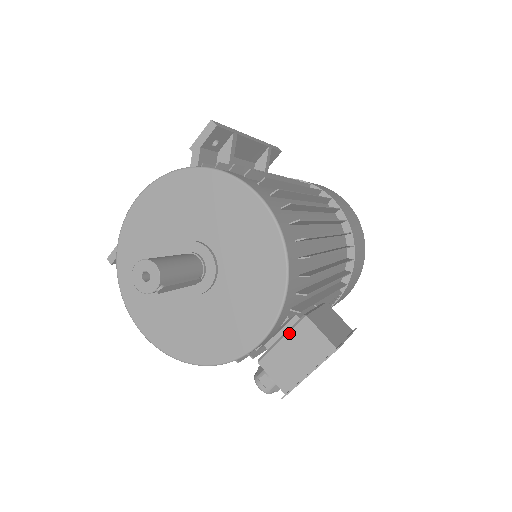
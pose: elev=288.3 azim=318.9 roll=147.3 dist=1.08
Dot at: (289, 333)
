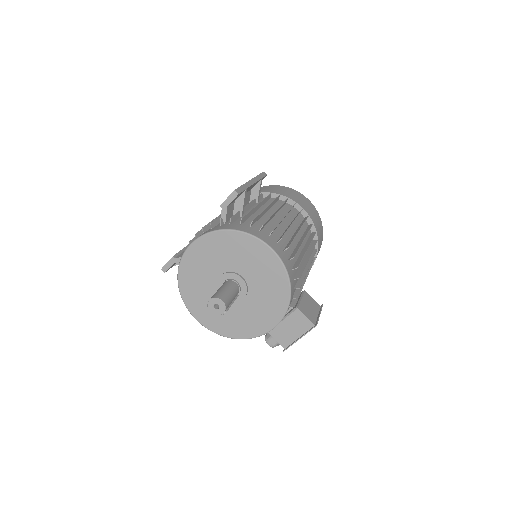
Dot at: (287, 317)
